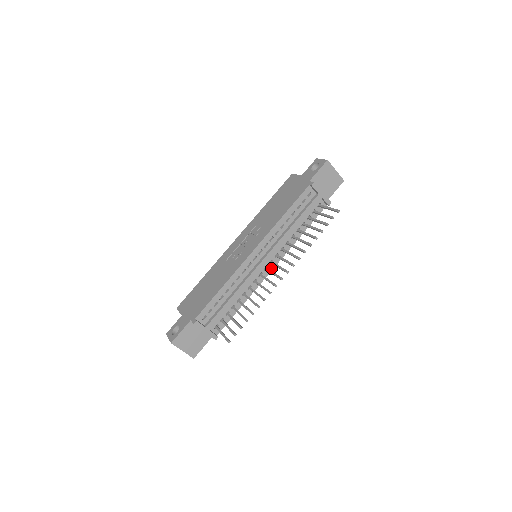
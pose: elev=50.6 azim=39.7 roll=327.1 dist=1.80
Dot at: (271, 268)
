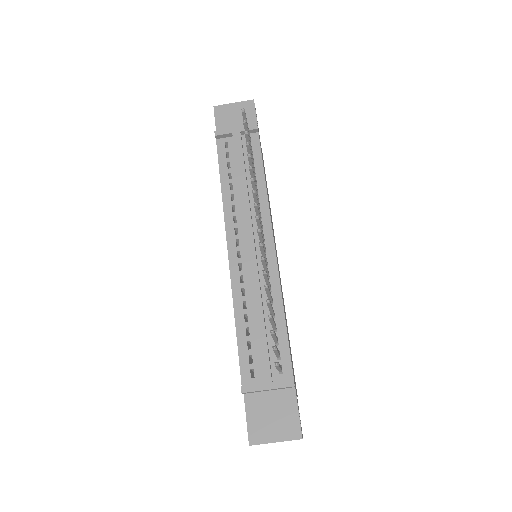
Dot at: (271, 244)
